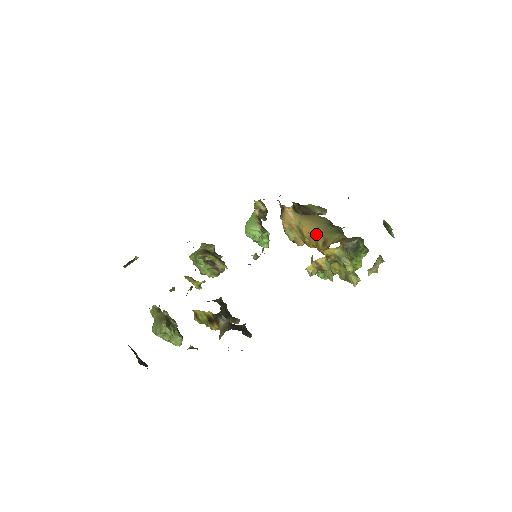
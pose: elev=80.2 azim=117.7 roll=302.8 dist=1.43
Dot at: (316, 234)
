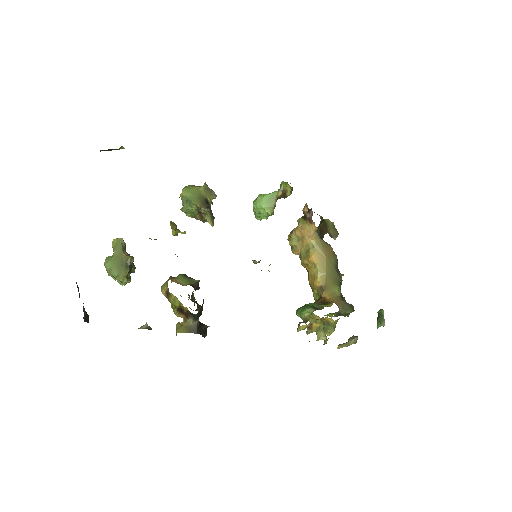
Dot at: (321, 272)
